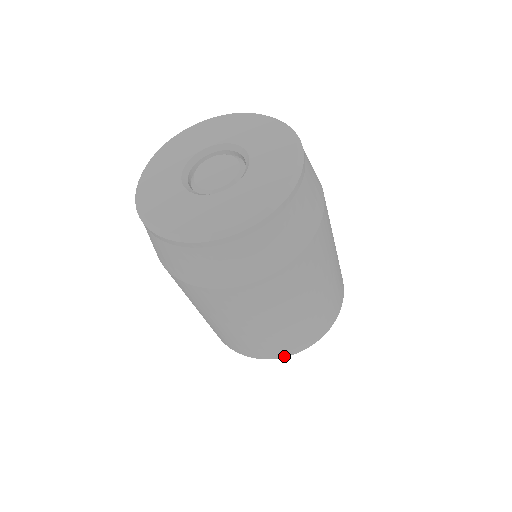
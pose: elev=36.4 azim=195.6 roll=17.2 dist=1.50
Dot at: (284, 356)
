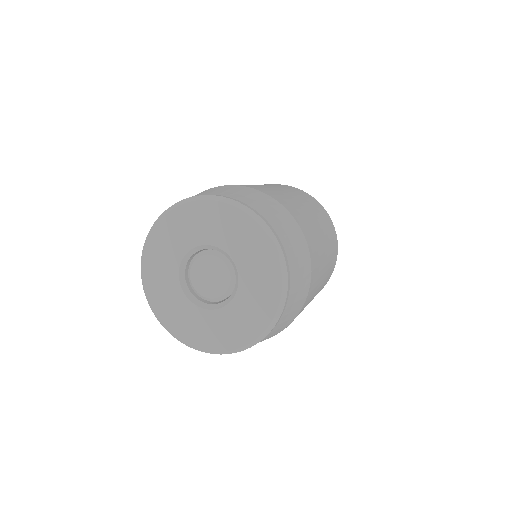
Dot at: occluded
